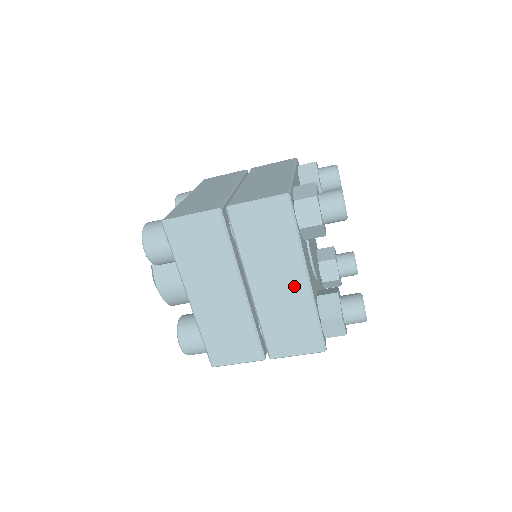
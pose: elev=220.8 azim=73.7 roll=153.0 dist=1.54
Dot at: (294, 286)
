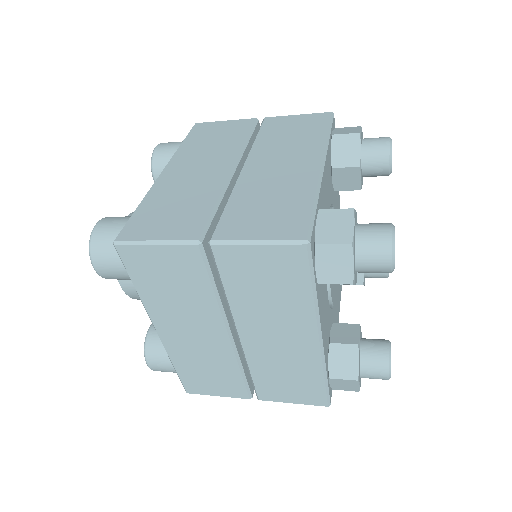
Dot at: (299, 343)
